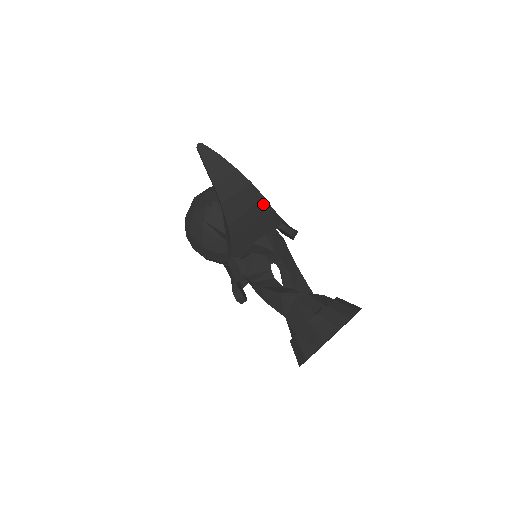
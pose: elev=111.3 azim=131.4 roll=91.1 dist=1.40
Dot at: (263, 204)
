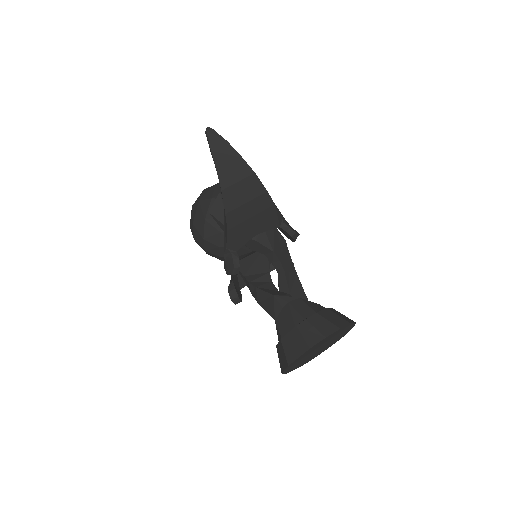
Dot at: (265, 198)
